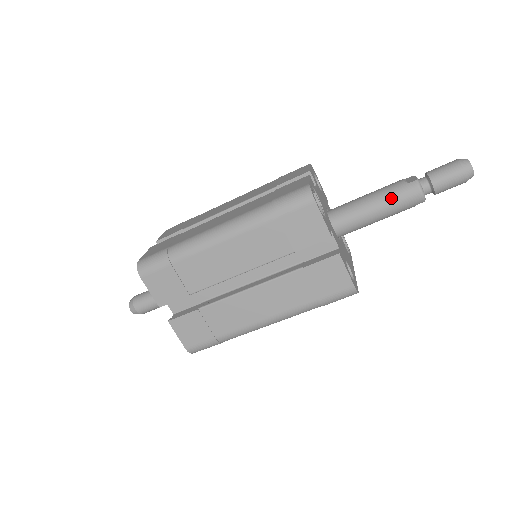
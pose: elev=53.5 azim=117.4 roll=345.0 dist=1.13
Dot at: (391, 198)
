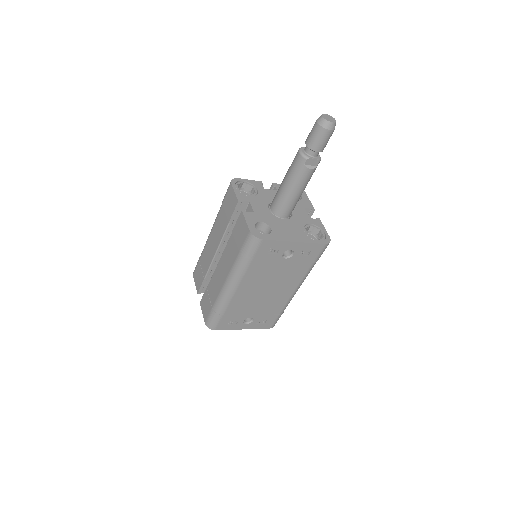
Dot at: (289, 168)
